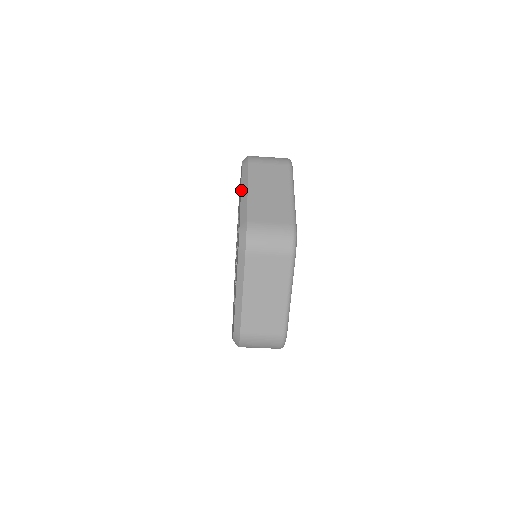
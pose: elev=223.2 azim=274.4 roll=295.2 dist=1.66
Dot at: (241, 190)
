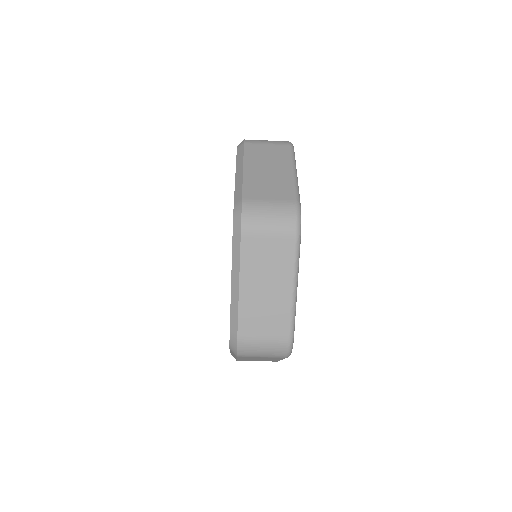
Dot at: (236, 171)
